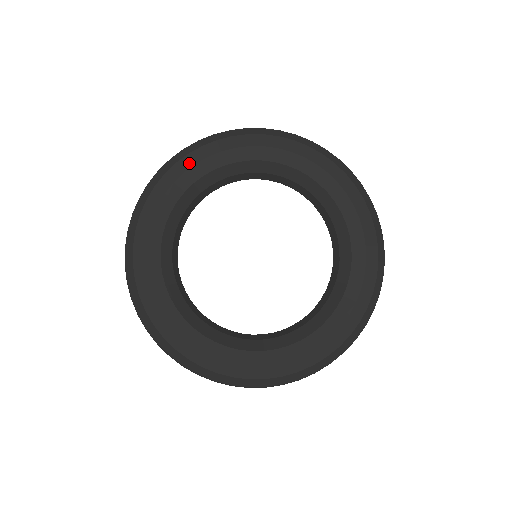
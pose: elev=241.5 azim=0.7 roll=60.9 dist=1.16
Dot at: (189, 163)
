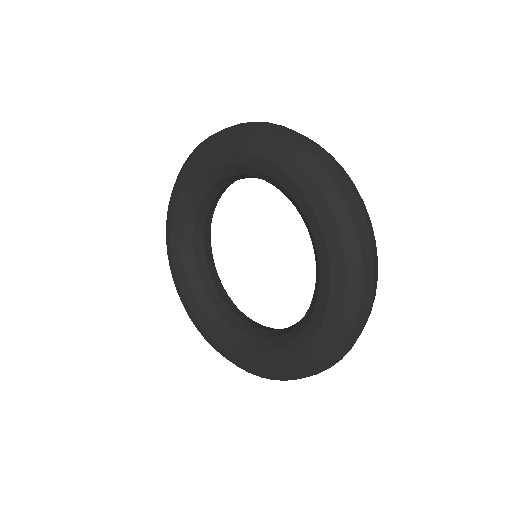
Dot at: (188, 171)
